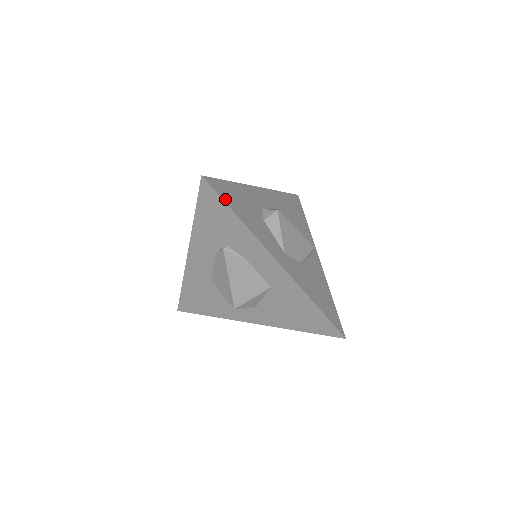
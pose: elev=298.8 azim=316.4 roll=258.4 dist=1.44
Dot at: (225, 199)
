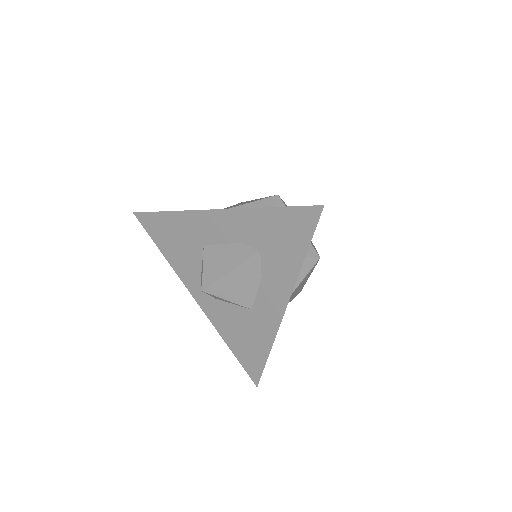
Dot at: occluded
